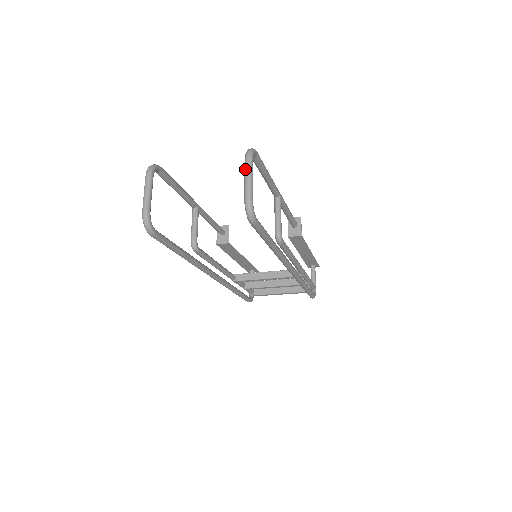
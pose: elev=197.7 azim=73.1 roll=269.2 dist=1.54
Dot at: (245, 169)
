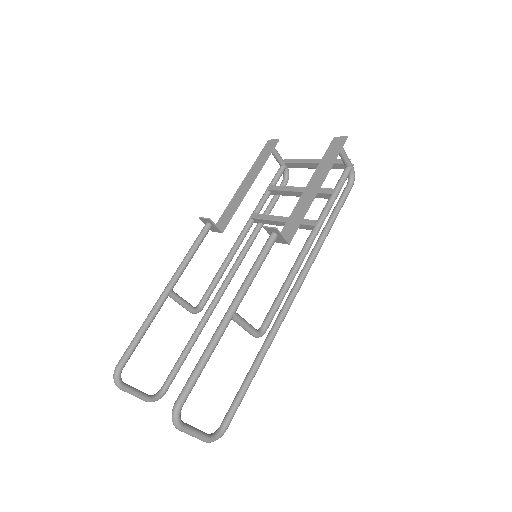
Dot at: (184, 432)
